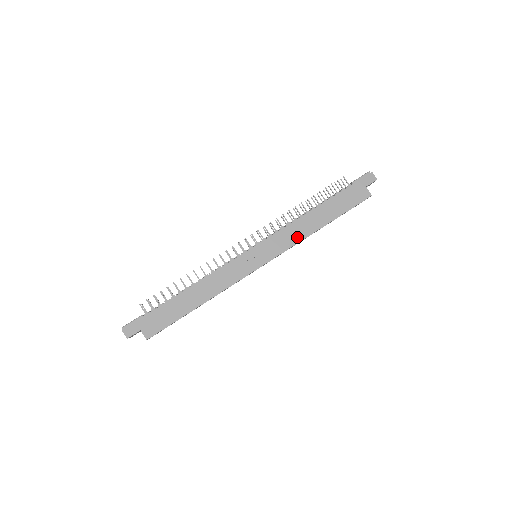
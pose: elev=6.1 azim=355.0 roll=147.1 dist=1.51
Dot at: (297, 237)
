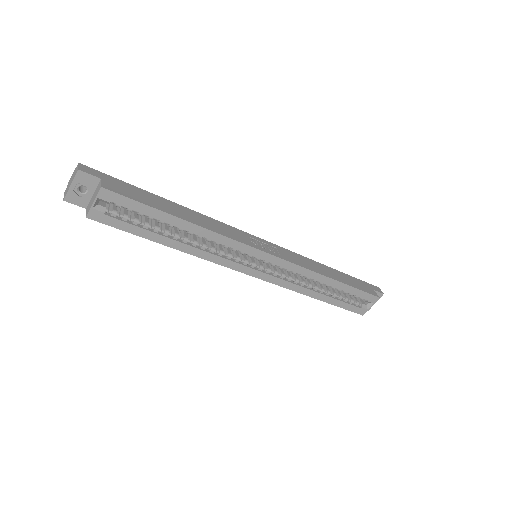
Dot at: (307, 266)
